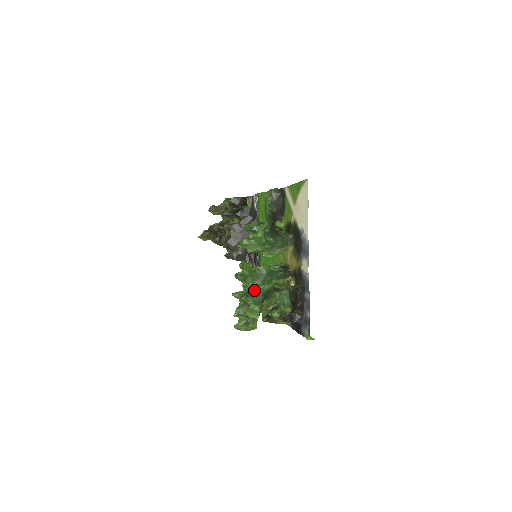
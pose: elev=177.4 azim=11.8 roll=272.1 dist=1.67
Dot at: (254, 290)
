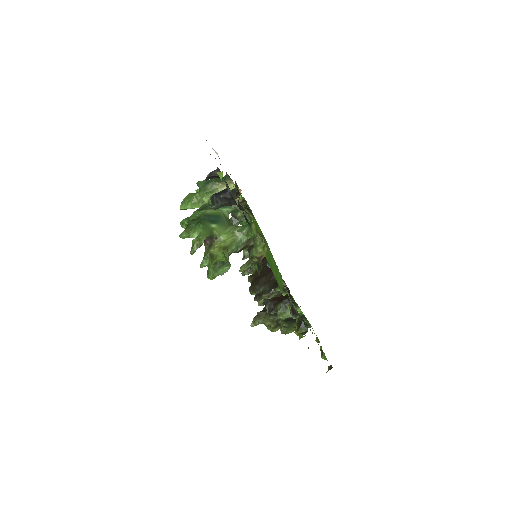
Dot at: (196, 219)
